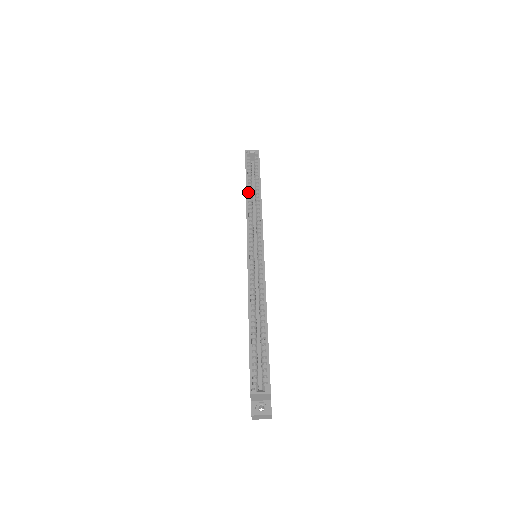
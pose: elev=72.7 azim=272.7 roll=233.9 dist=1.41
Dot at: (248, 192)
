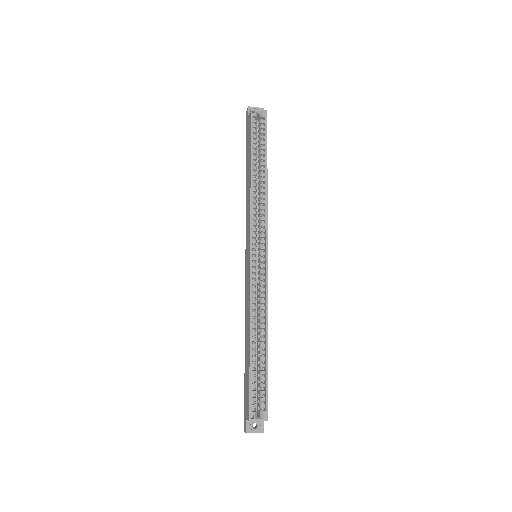
Dot at: (253, 173)
